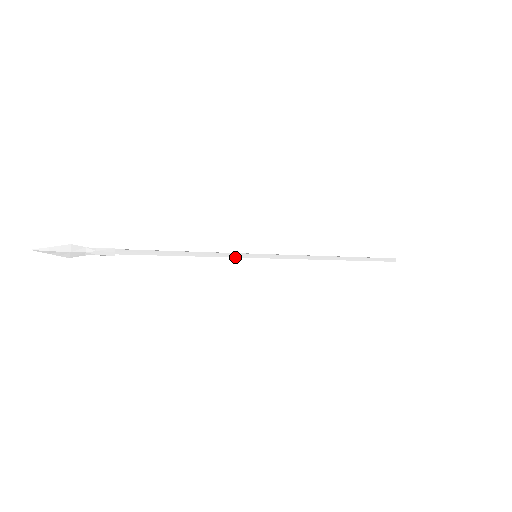
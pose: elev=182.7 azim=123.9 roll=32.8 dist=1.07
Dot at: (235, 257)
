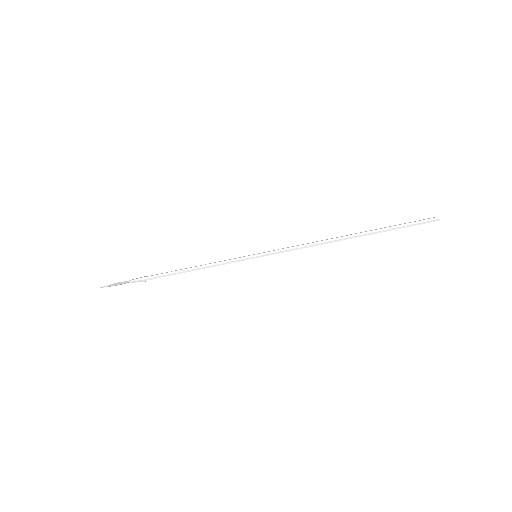
Dot at: (235, 259)
